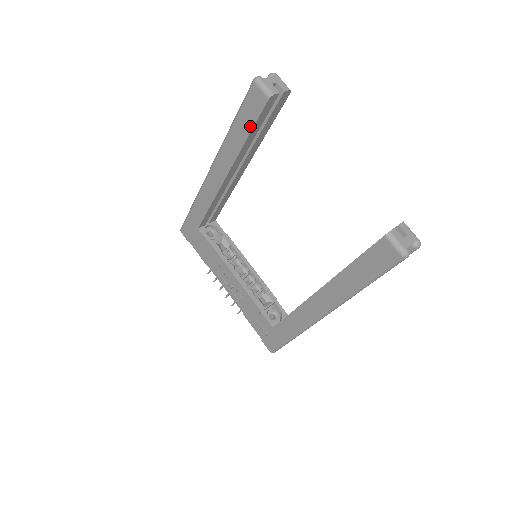
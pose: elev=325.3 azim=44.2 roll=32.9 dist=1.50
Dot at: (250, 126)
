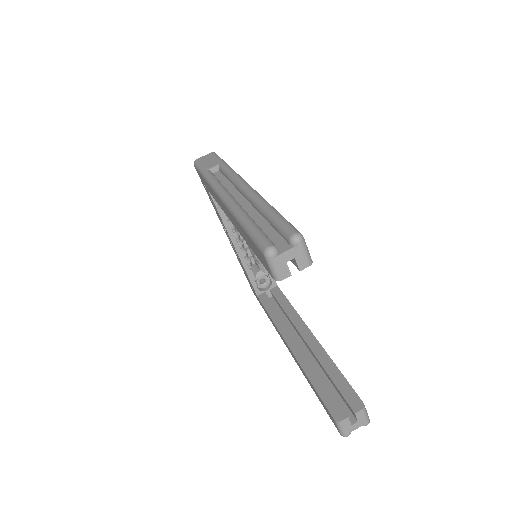
Dot at: (256, 254)
